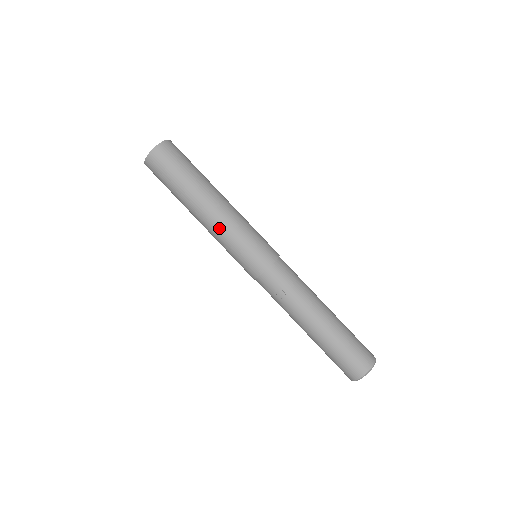
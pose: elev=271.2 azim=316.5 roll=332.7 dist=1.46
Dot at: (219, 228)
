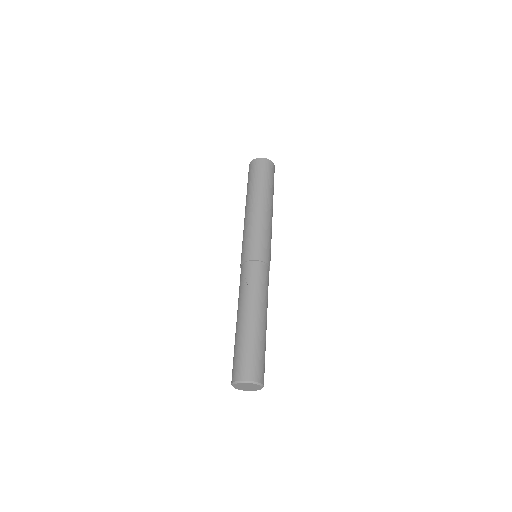
Dot at: (250, 219)
